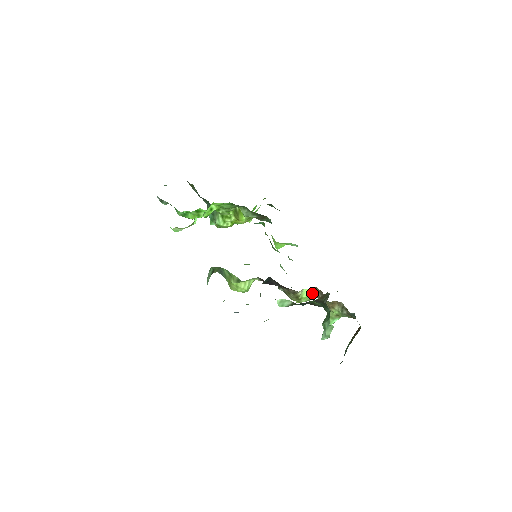
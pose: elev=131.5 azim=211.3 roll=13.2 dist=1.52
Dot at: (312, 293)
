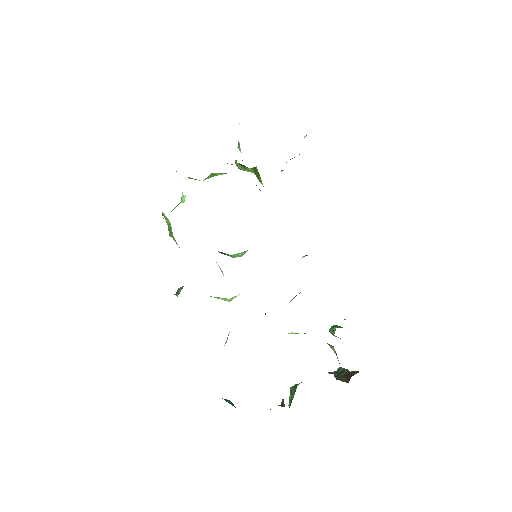
Dot at: occluded
